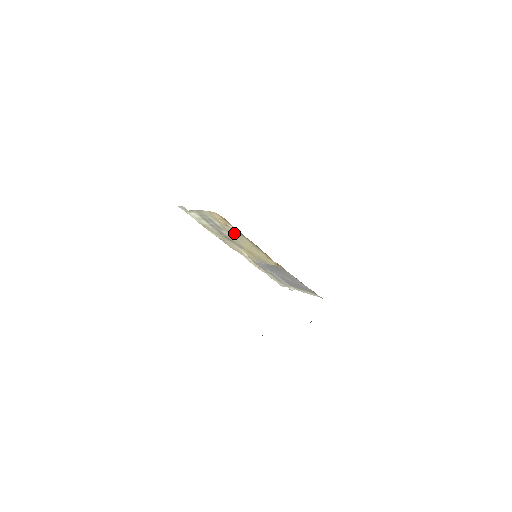
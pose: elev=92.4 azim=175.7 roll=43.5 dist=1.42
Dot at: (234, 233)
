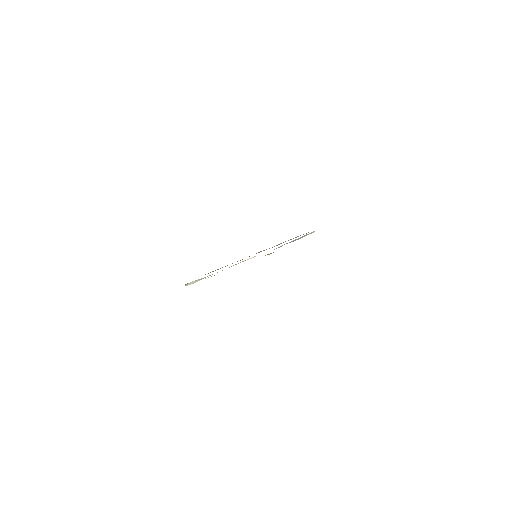
Dot at: occluded
